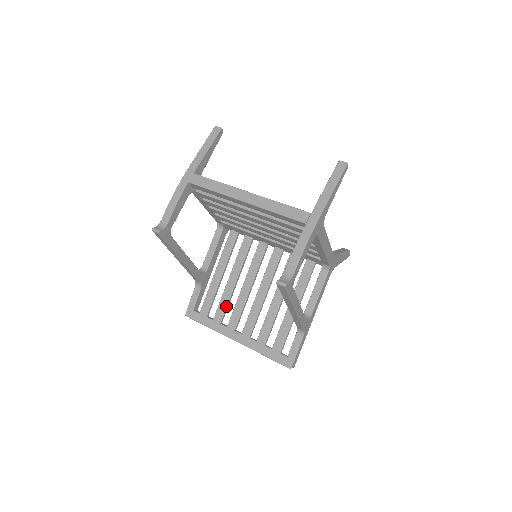
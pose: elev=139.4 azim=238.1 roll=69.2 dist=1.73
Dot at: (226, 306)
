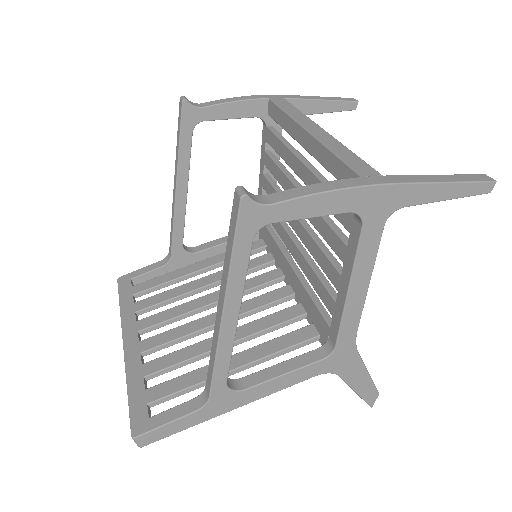
Dot at: (164, 300)
